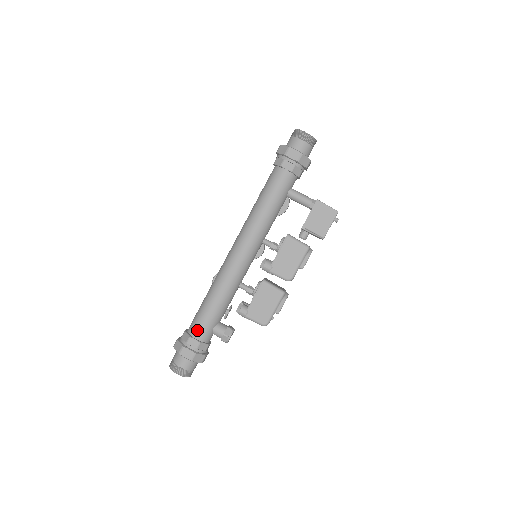
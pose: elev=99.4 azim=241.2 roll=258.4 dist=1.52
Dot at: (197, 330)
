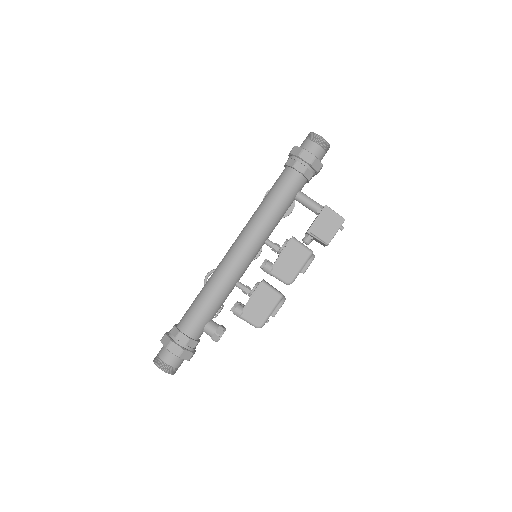
Dot at: (188, 326)
